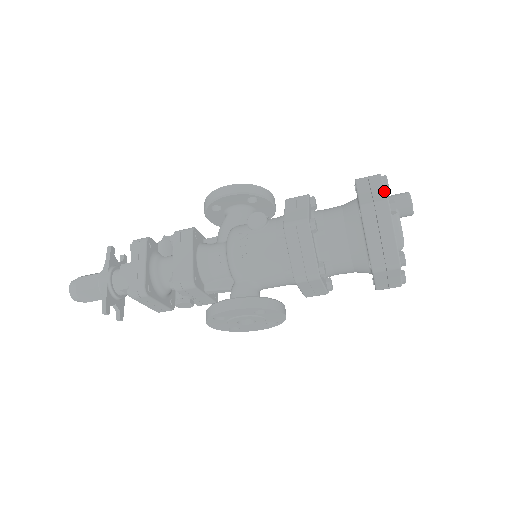
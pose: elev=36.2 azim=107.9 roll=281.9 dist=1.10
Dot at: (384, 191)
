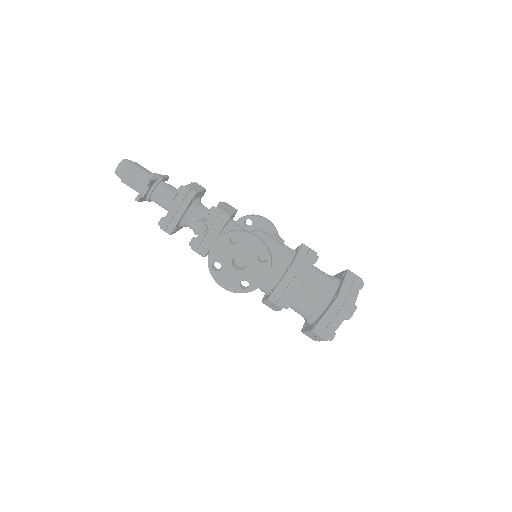
Dot at: occluded
